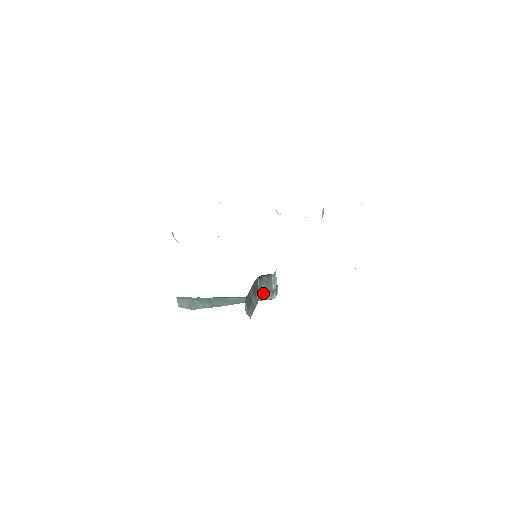
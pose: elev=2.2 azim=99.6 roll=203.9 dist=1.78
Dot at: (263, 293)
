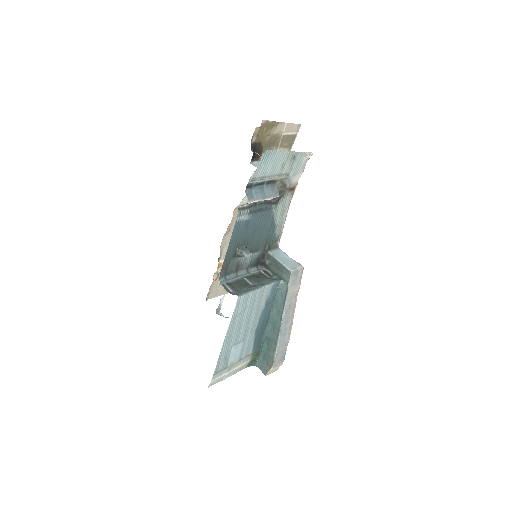
Dot at: (281, 278)
